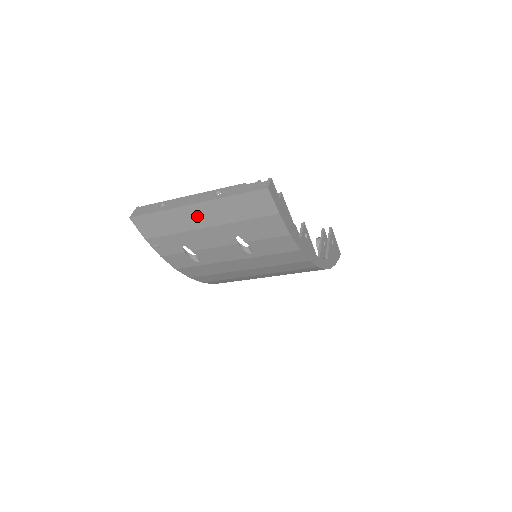
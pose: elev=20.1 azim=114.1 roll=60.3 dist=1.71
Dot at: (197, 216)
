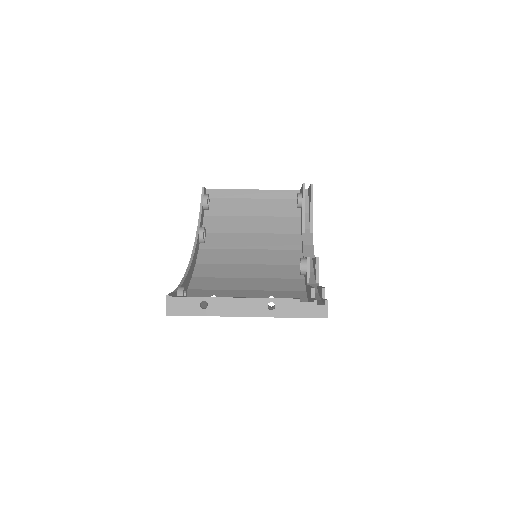
Dot at: occluded
